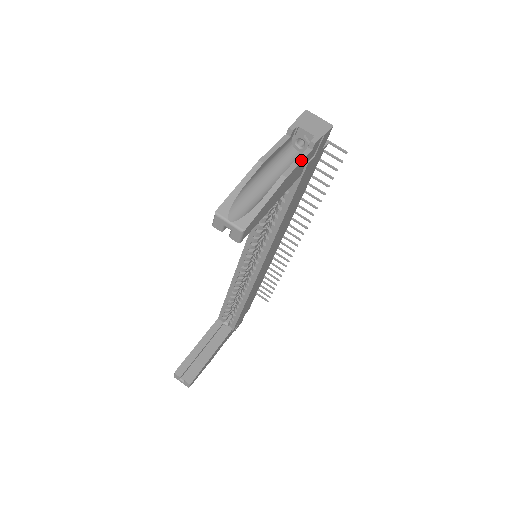
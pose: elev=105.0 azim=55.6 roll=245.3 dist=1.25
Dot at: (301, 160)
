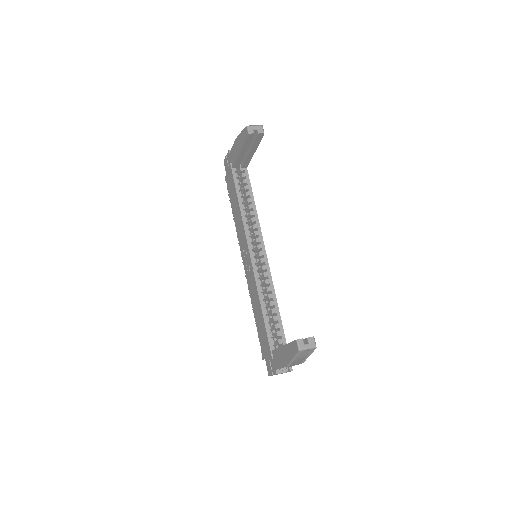
Dot at: occluded
